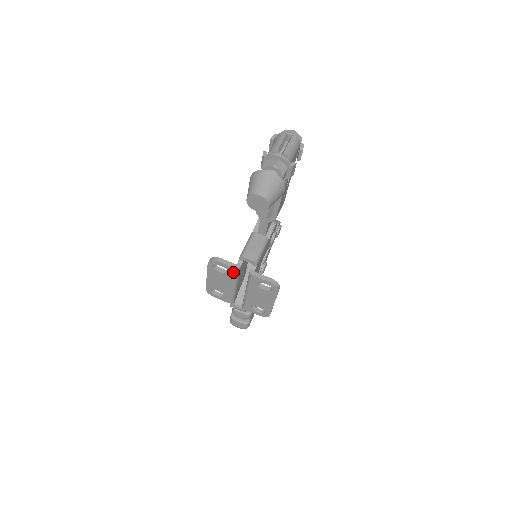
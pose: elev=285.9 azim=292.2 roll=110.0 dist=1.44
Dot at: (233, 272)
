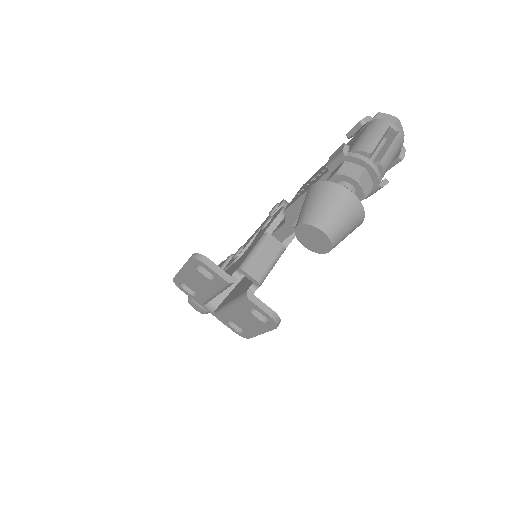
Dot at: (222, 283)
